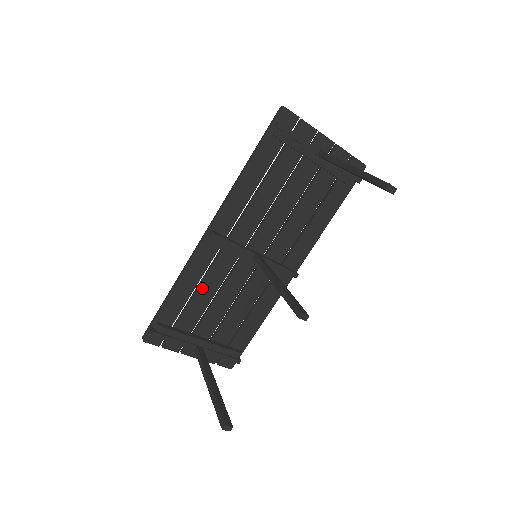
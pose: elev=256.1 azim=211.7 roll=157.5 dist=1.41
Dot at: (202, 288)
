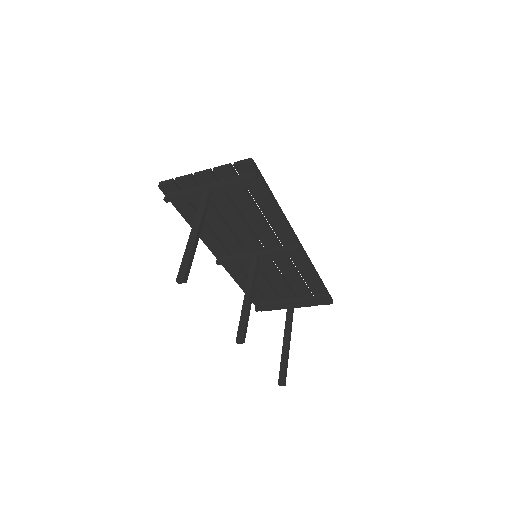
Dot at: occluded
